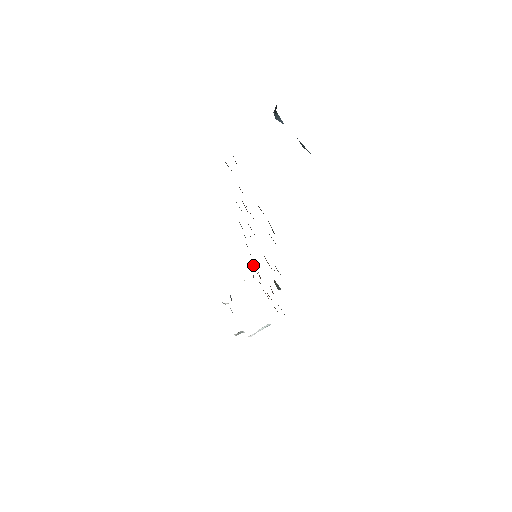
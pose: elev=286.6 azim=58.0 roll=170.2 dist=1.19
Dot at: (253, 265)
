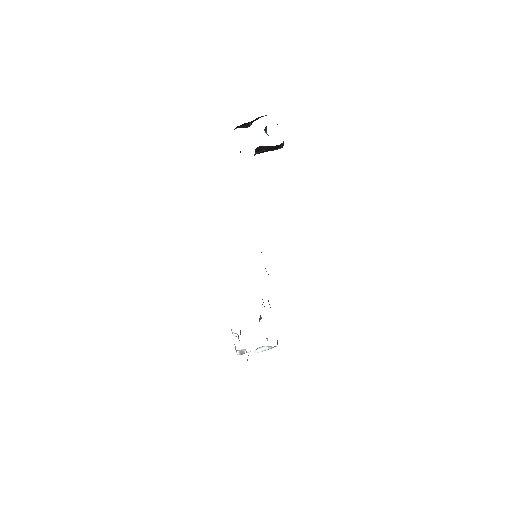
Dot at: occluded
